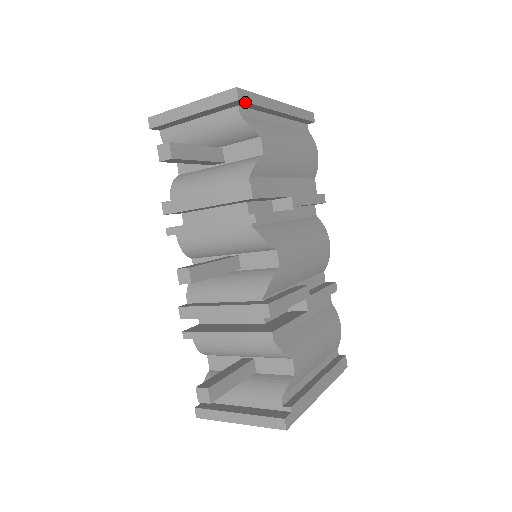
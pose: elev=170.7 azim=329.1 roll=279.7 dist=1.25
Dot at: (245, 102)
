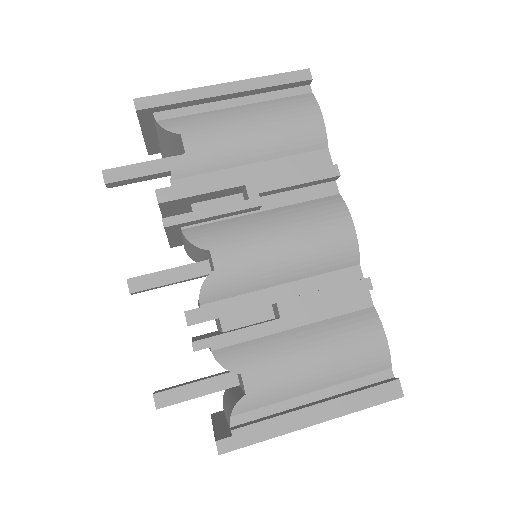
Dot at: (150, 108)
